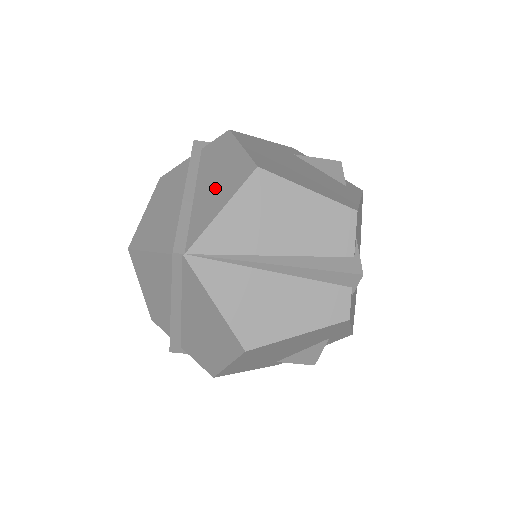
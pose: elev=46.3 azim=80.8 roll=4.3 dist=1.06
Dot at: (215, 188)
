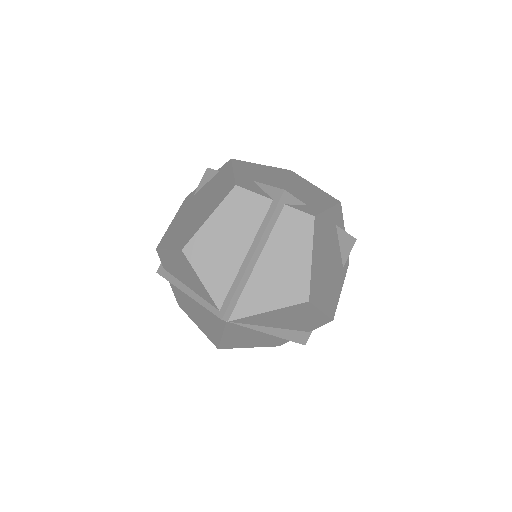
Dot at: (274, 280)
